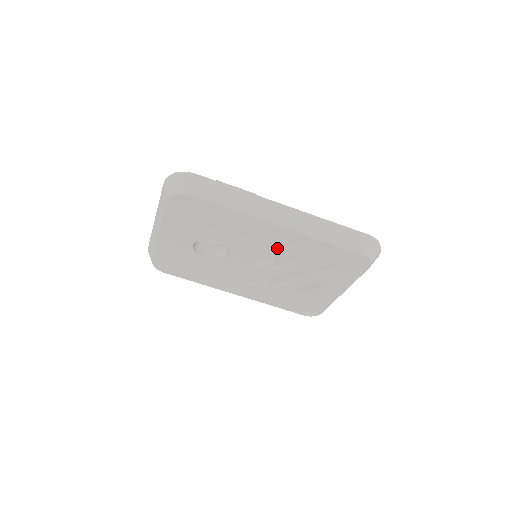
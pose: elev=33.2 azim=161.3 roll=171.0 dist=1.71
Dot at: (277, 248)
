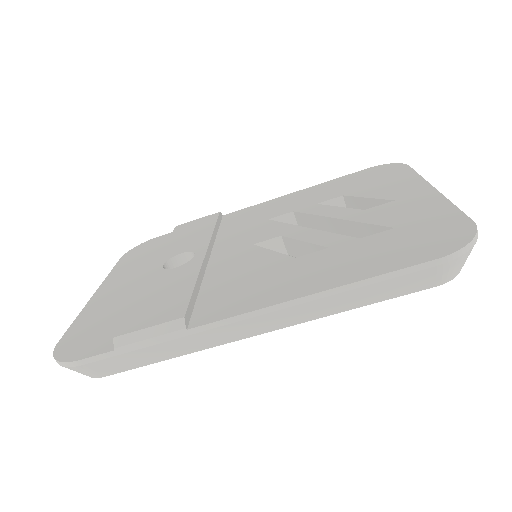
Dot at: occluded
